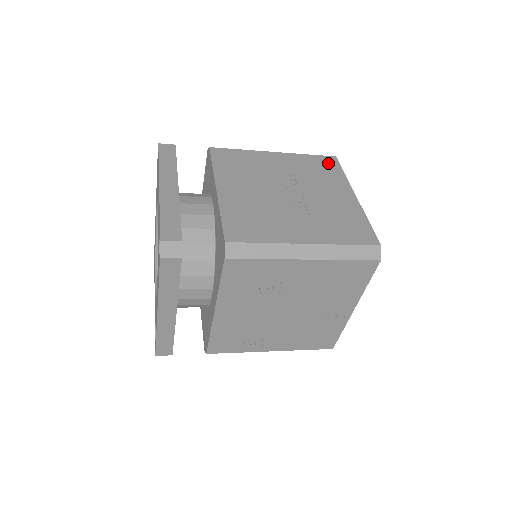
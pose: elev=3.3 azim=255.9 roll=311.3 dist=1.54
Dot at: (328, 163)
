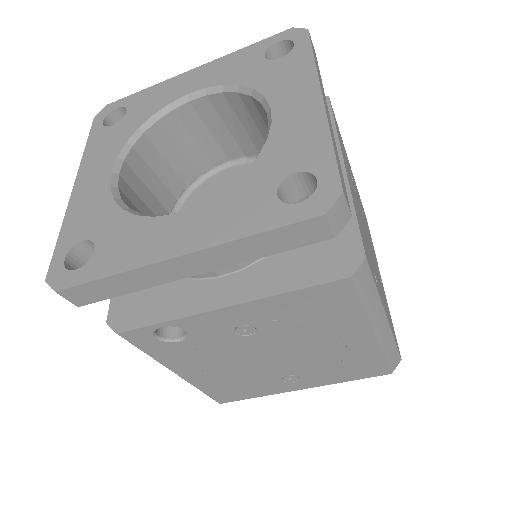
Dot at: occluded
